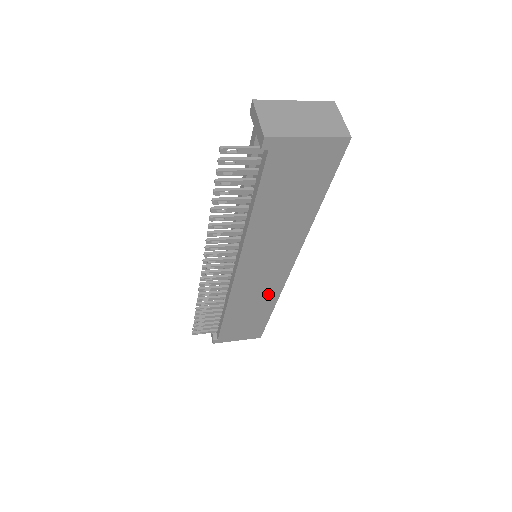
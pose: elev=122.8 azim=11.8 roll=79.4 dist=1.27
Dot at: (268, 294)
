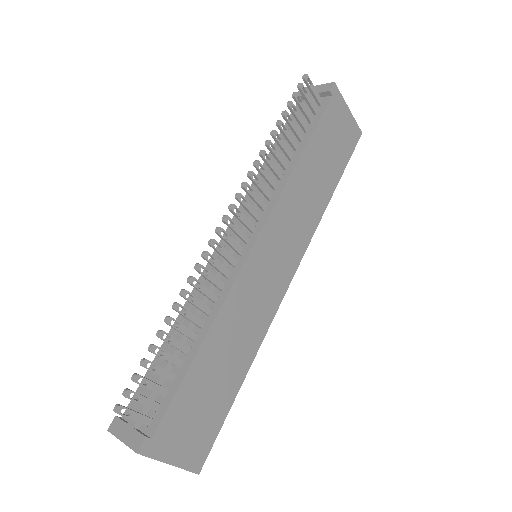
Dot at: (257, 324)
